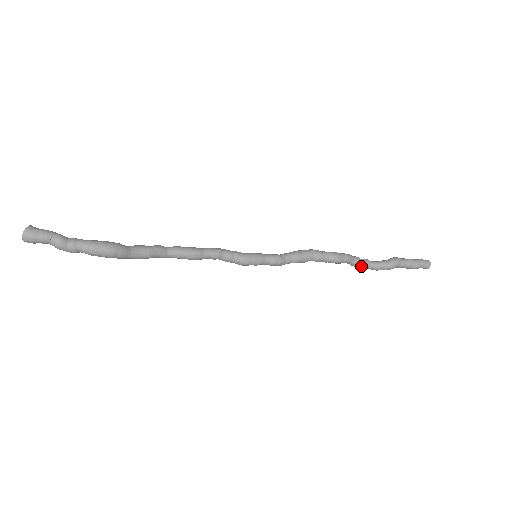
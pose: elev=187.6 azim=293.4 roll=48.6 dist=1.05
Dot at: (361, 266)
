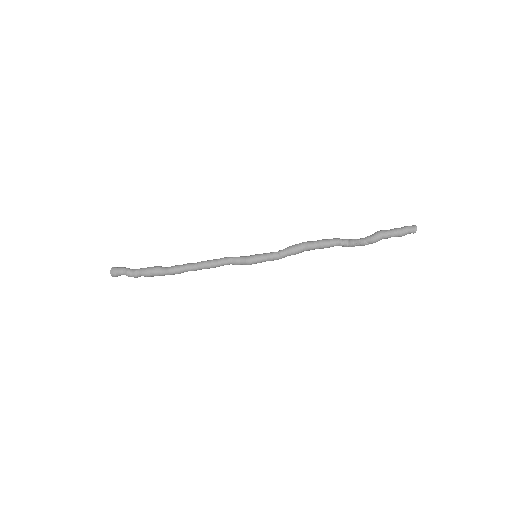
Dot at: (350, 245)
